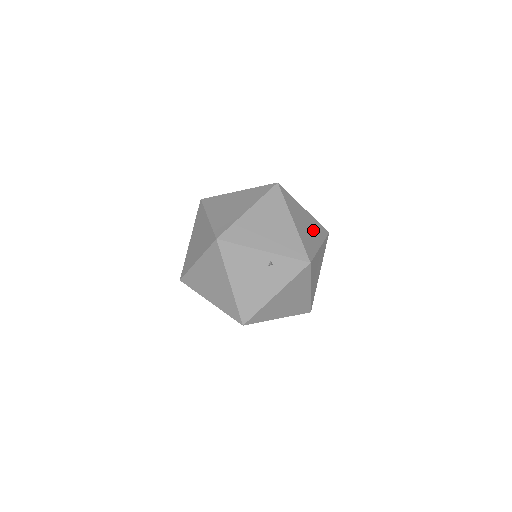
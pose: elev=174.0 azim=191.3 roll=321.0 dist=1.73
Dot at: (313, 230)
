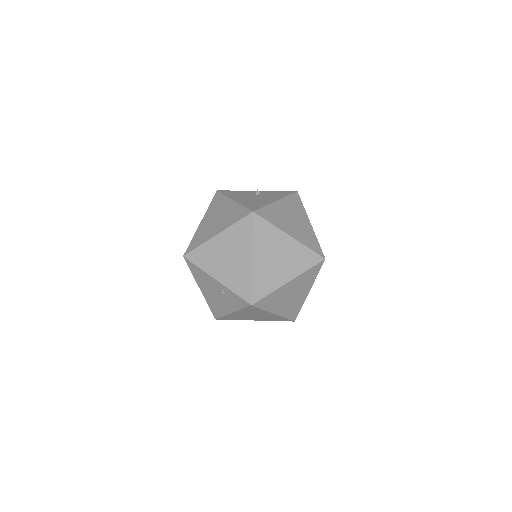
Dot at: (288, 262)
